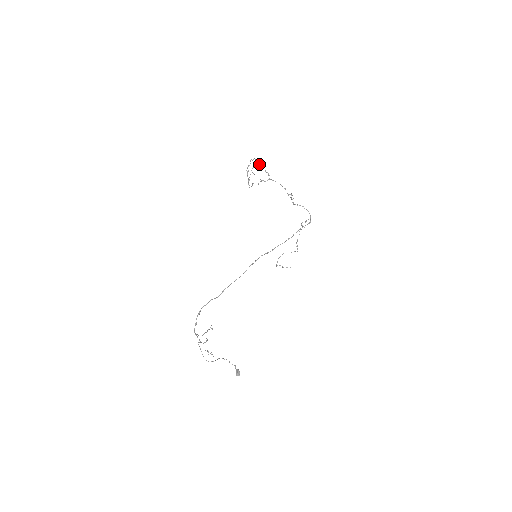
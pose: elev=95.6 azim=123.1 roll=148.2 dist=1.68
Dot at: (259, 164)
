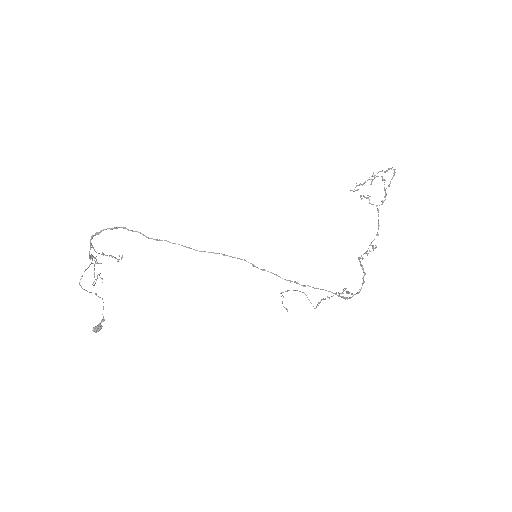
Dot at: occluded
